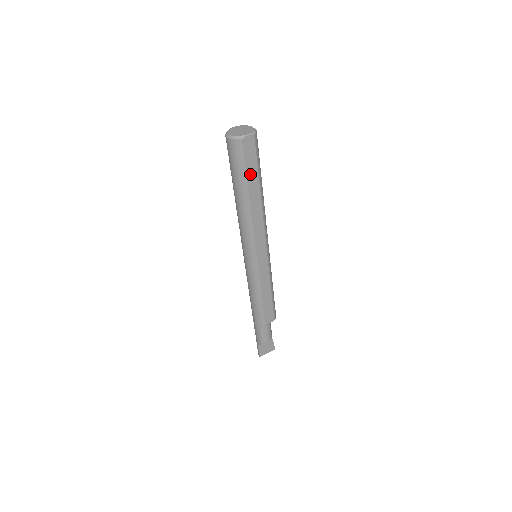
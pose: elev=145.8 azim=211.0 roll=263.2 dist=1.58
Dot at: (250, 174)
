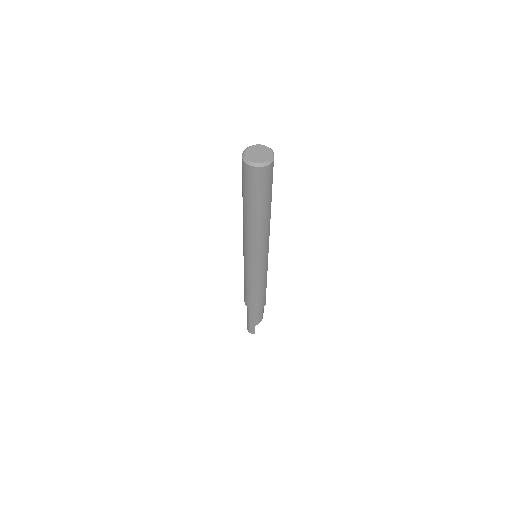
Dot at: occluded
